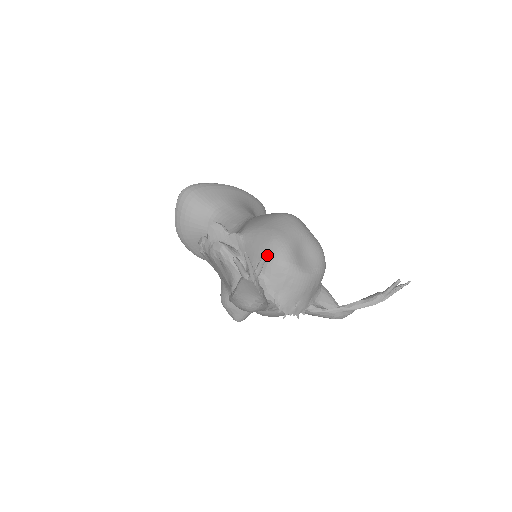
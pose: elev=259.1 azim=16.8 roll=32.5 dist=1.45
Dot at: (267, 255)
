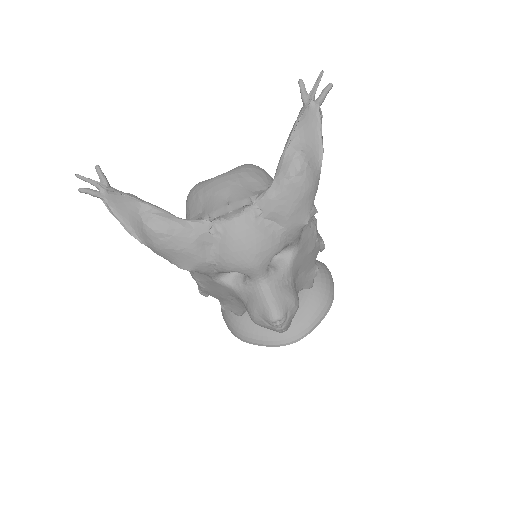
Dot at: occluded
